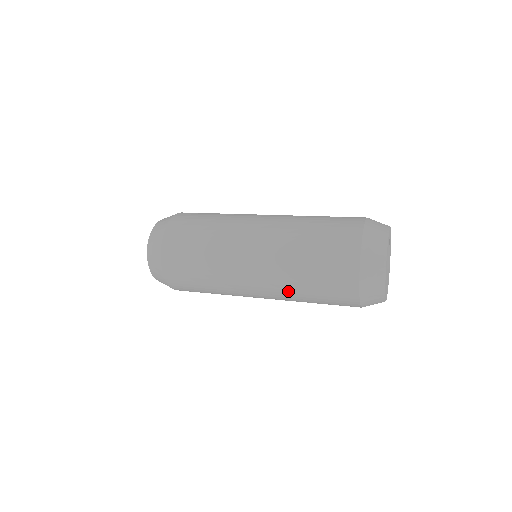
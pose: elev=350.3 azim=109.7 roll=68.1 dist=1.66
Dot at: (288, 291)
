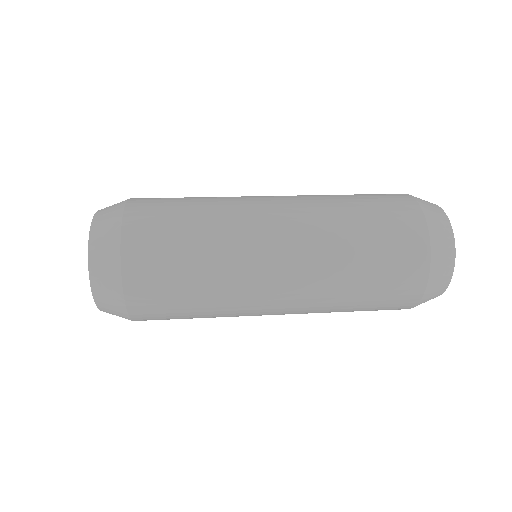
Dot at: (330, 282)
